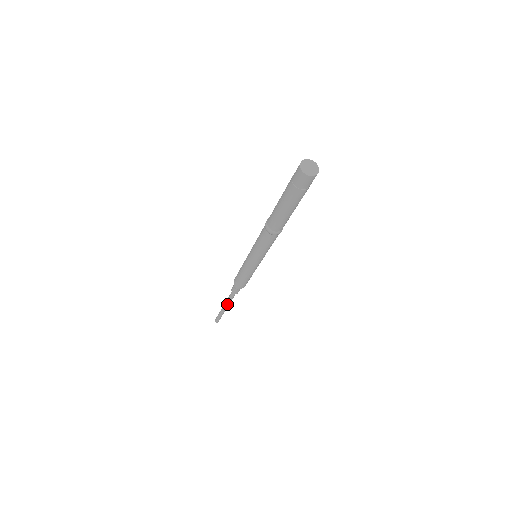
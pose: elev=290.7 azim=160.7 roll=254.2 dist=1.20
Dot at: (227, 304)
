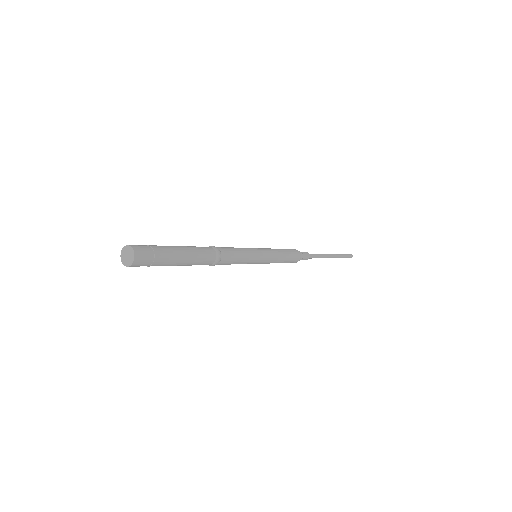
Dot at: occluded
